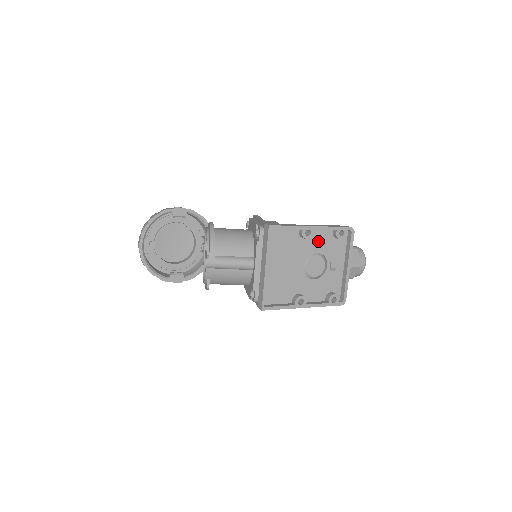
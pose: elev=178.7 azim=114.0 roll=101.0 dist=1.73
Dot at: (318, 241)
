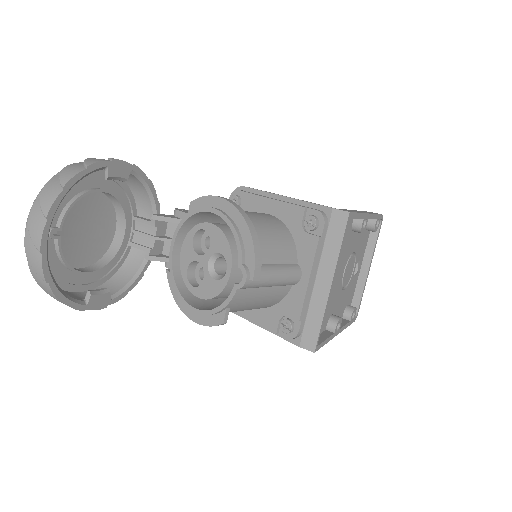
Dot at: (358, 235)
